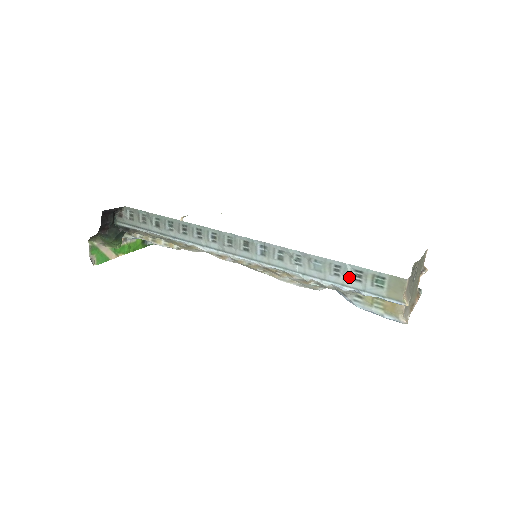
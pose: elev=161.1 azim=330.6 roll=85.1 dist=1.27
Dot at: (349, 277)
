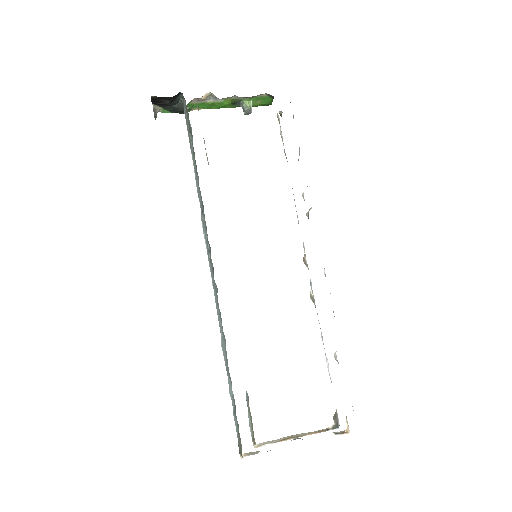
Dot at: (232, 395)
